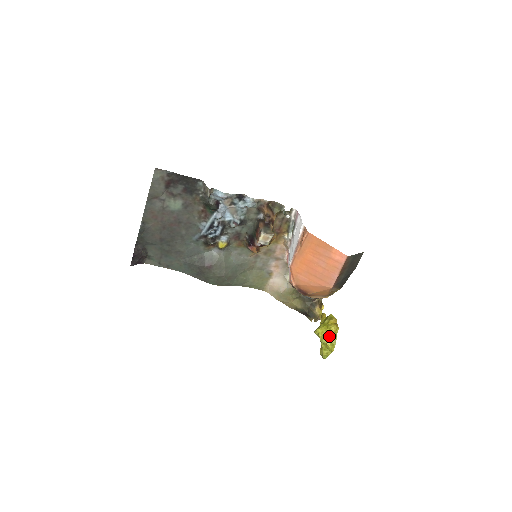
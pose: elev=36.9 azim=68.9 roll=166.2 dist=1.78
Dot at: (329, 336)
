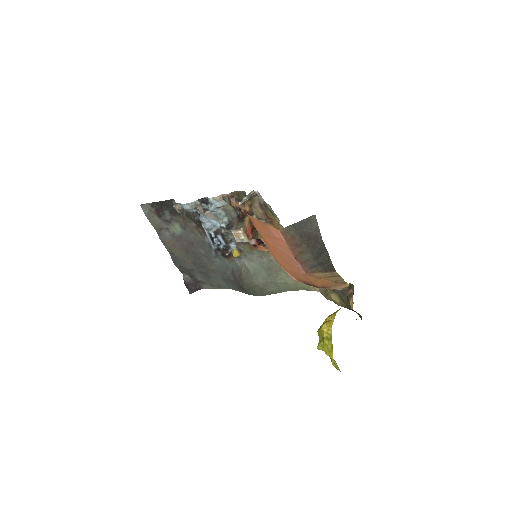
Dot at: (323, 340)
